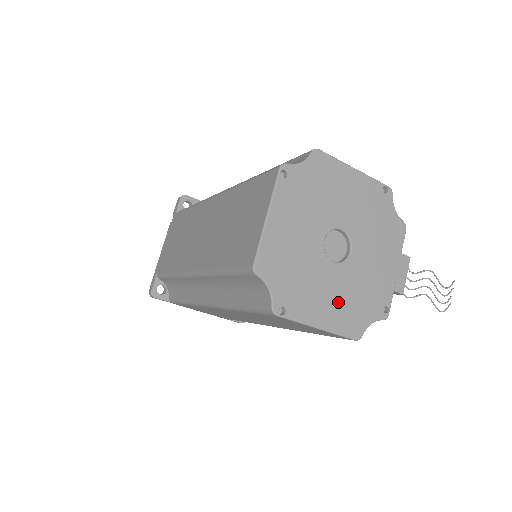
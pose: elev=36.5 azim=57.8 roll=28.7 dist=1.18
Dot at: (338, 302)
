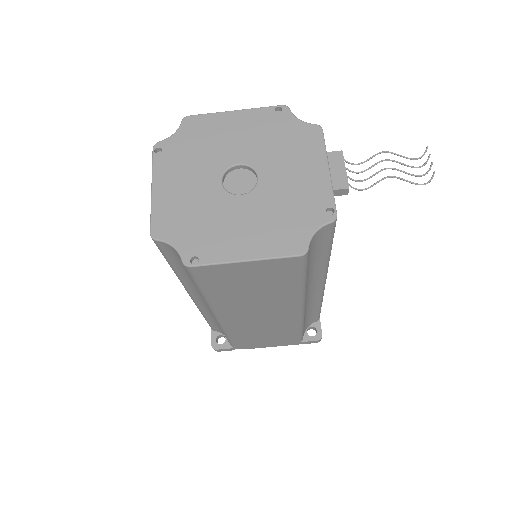
Dot at: (260, 228)
